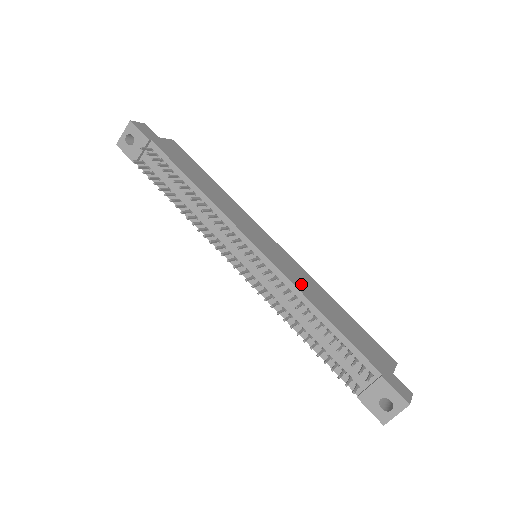
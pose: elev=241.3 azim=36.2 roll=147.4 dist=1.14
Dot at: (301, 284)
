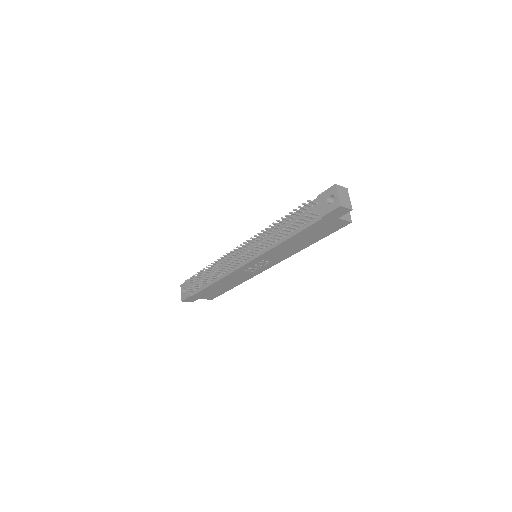
Dot at: occluded
